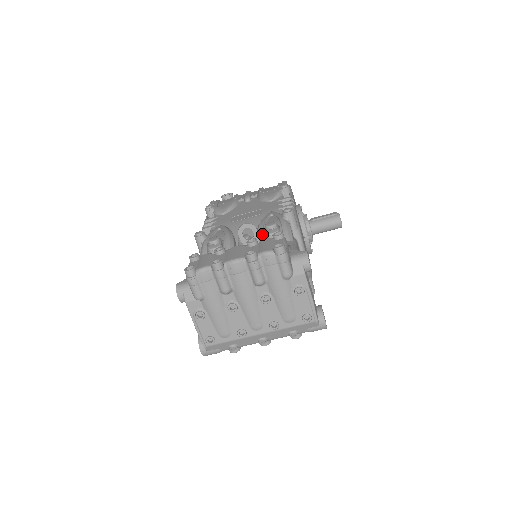
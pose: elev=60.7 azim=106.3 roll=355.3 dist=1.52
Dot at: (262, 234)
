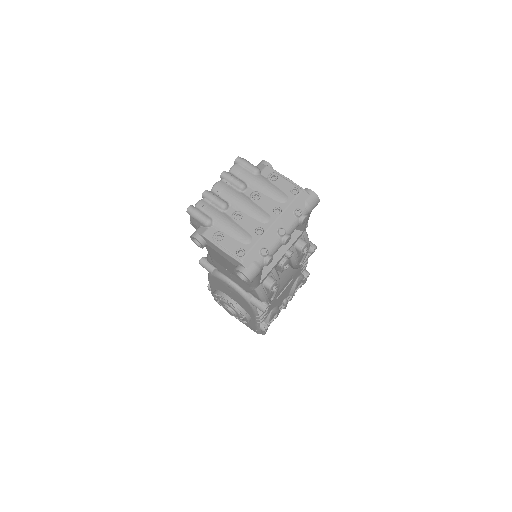
Dot at: occluded
